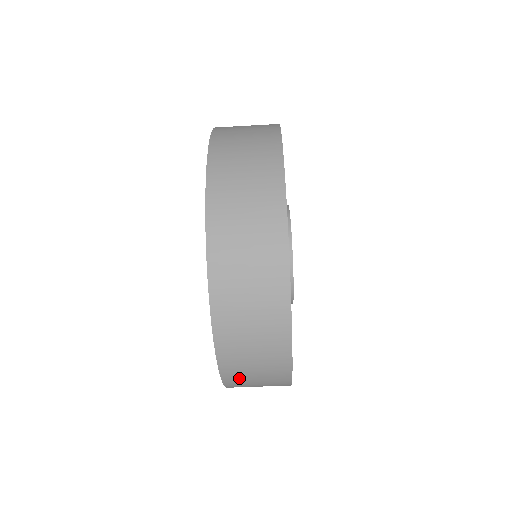
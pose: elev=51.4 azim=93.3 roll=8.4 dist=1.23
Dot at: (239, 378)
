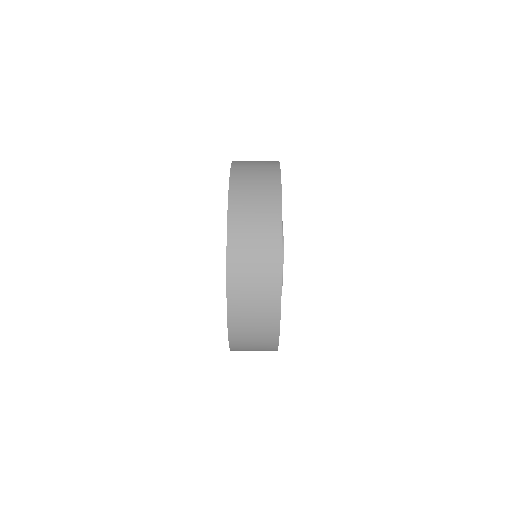
Dot at: (242, 346)
